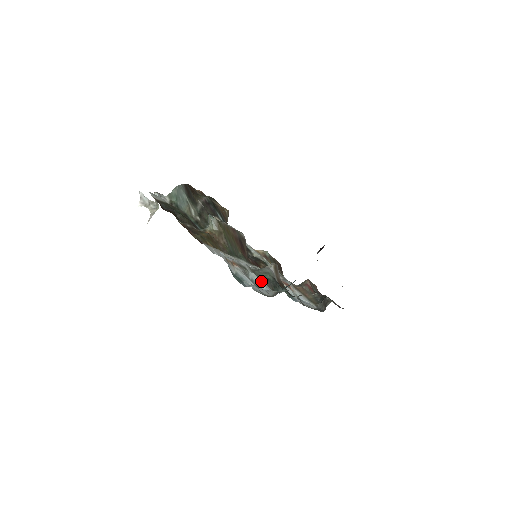
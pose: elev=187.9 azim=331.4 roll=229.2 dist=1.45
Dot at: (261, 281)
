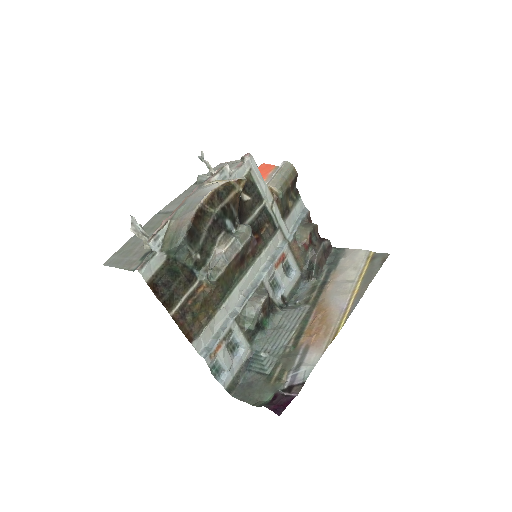
Dot at: (241, 337)
